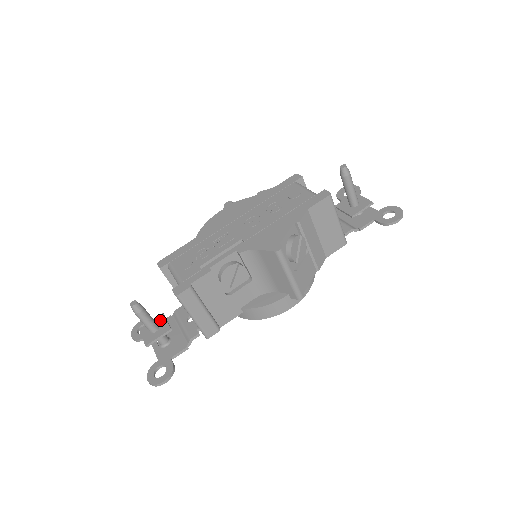
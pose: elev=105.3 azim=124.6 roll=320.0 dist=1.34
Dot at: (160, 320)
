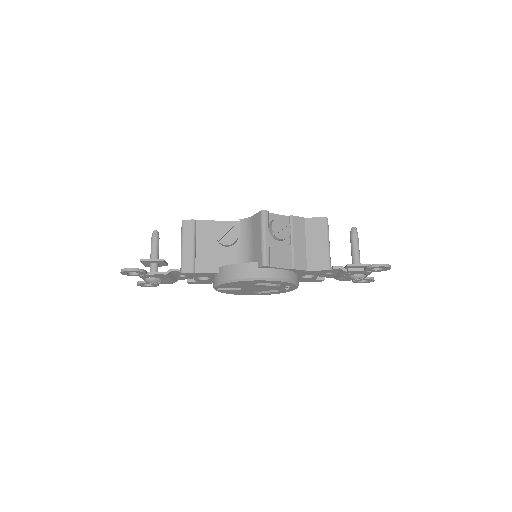
Dot at: occluded
